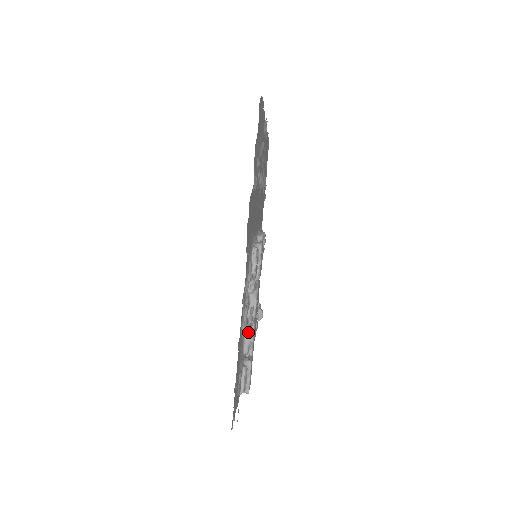
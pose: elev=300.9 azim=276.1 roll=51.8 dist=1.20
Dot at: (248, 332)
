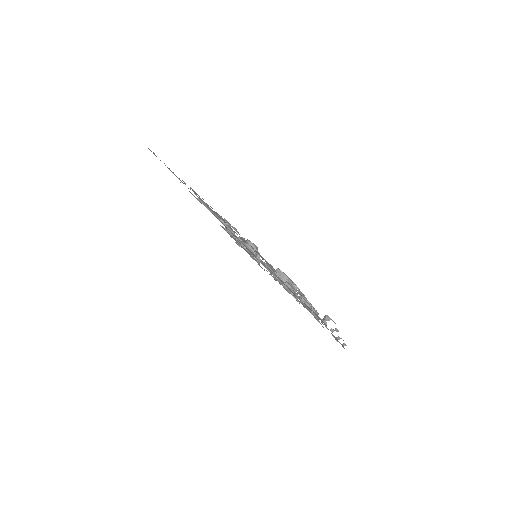
Dot at: (293, 294)
